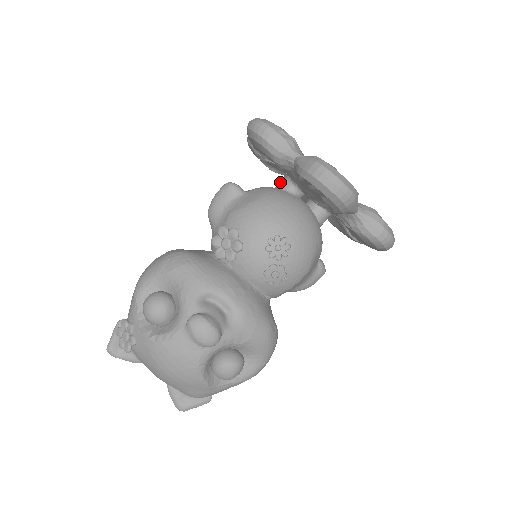
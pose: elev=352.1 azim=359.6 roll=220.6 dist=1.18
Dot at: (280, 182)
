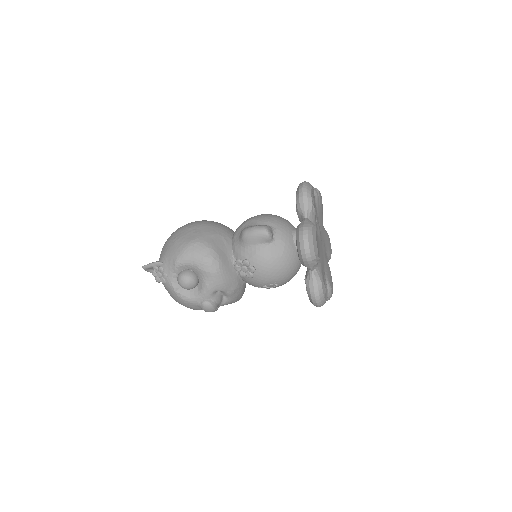
Dot at: occluded
